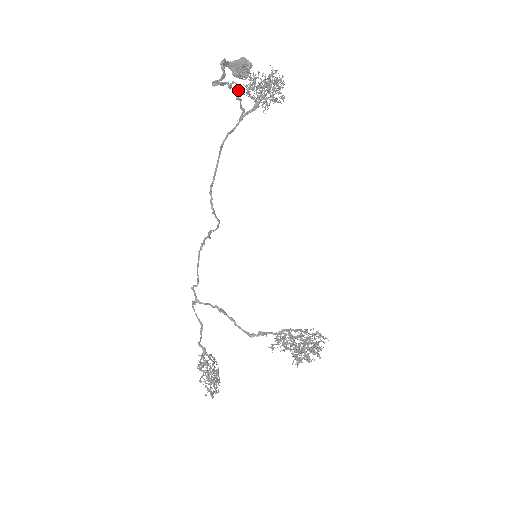
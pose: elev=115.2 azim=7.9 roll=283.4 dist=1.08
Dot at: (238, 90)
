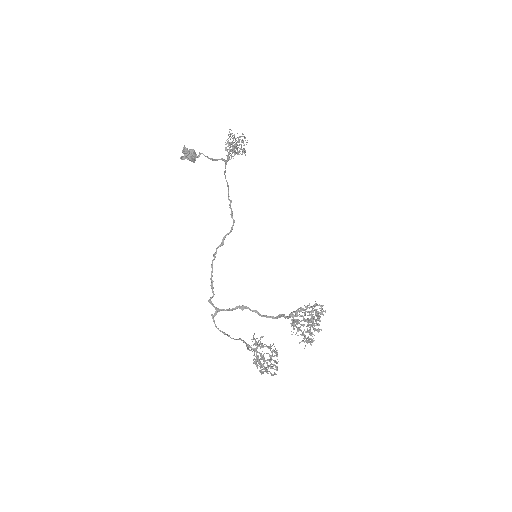
Dot at: (207, 156)
